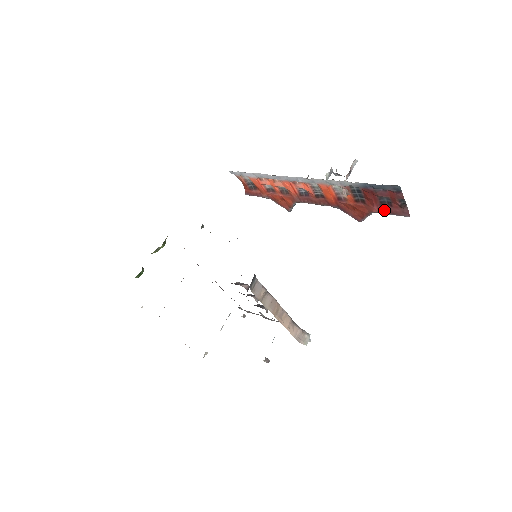
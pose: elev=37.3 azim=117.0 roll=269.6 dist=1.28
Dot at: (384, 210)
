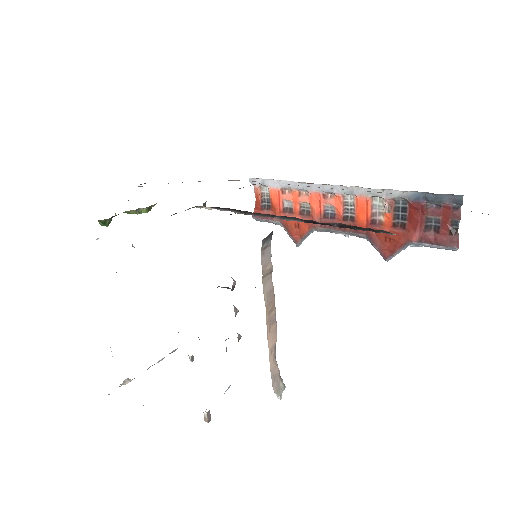
Dot at: (427, 238)
